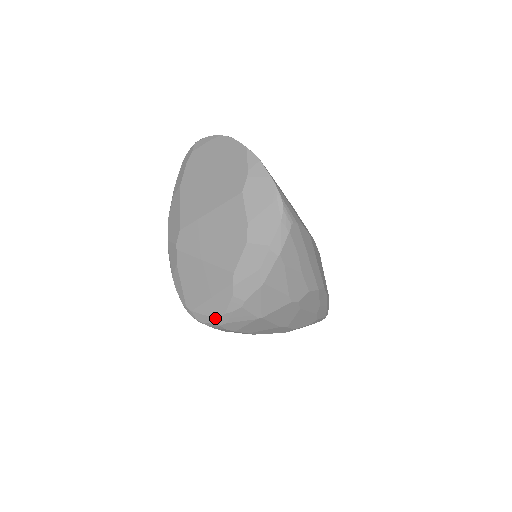
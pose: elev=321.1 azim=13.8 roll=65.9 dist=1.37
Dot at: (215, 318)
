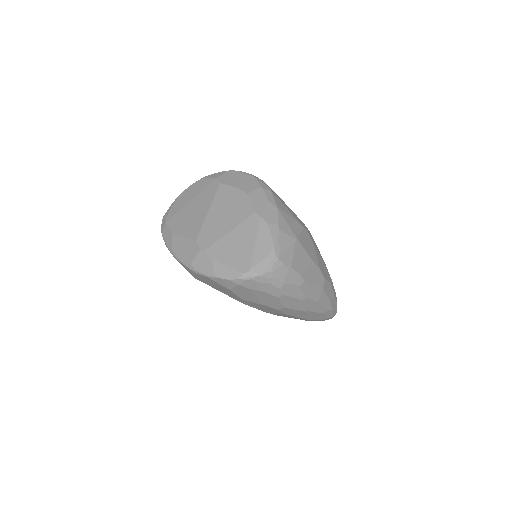
Dot at: (270, 254)
